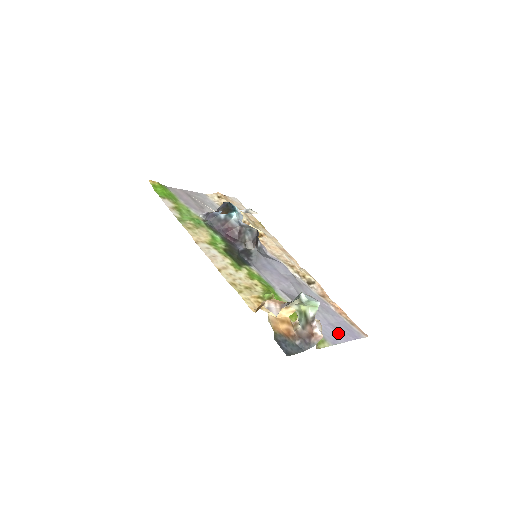
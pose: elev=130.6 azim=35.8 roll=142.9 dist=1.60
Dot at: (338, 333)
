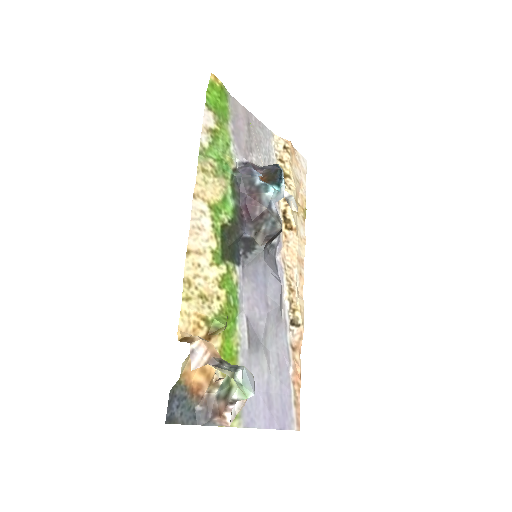
Dot at: (266, 412)
